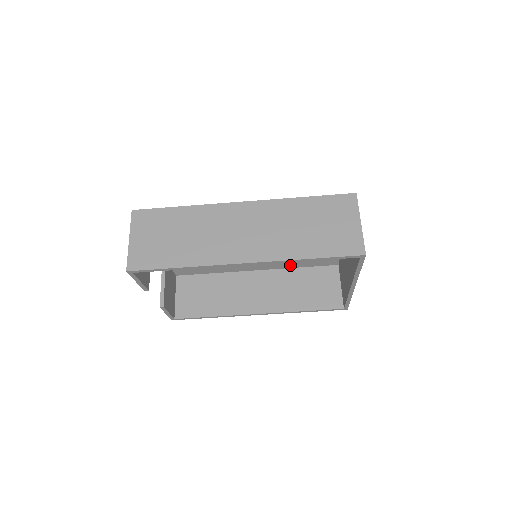
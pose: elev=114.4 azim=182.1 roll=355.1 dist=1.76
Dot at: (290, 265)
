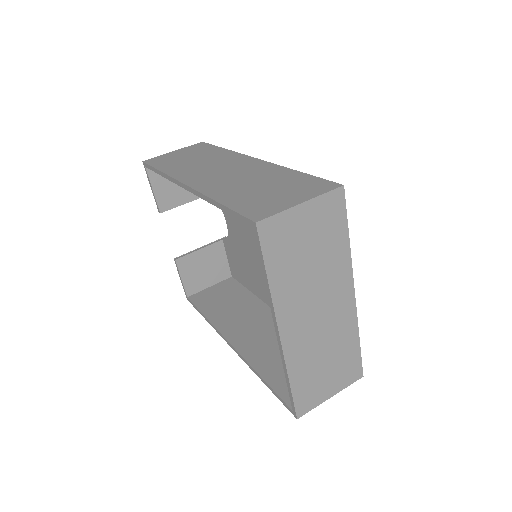
Dot at: occluded
